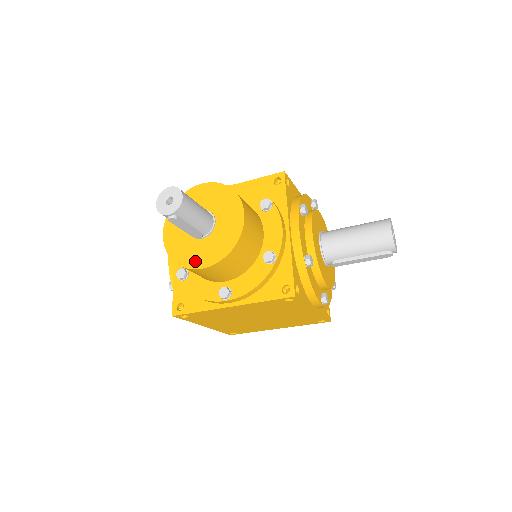
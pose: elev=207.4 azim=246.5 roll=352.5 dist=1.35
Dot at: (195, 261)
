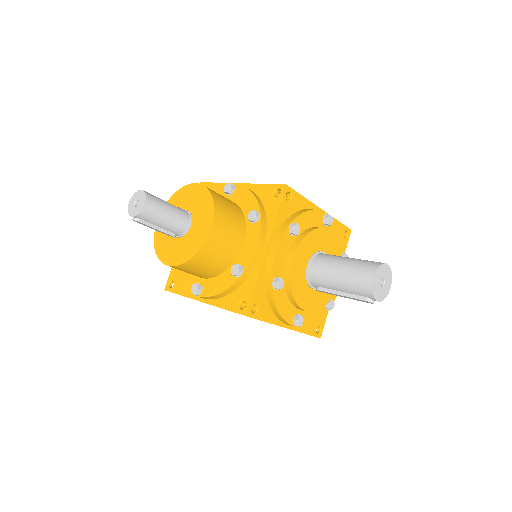
Dot at: (166, 256)
